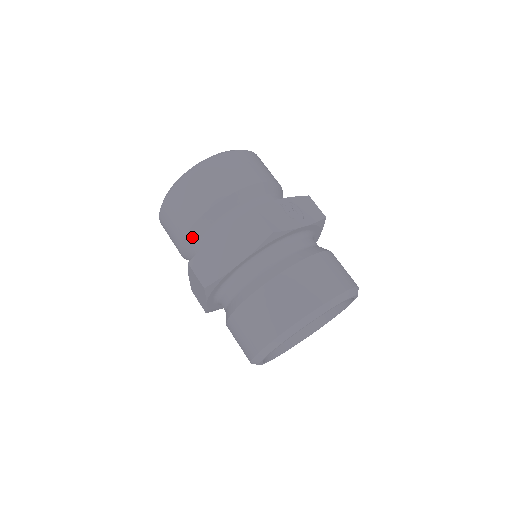
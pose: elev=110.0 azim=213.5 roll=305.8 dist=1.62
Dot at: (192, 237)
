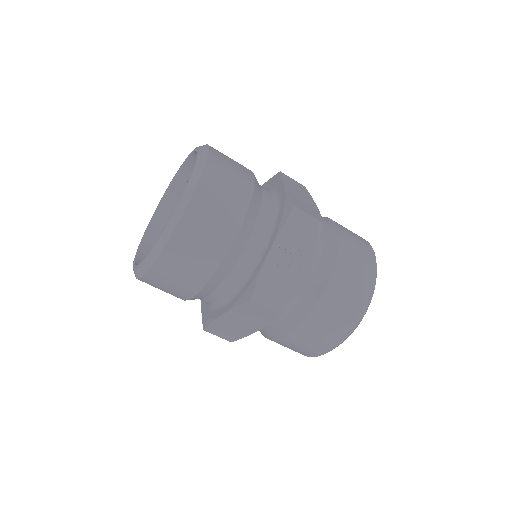
Dot at: occluded
